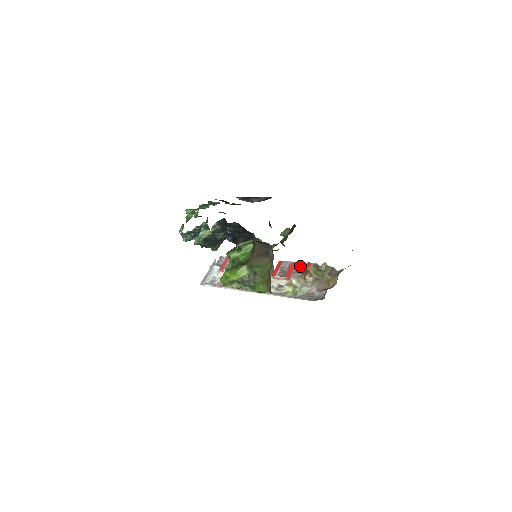
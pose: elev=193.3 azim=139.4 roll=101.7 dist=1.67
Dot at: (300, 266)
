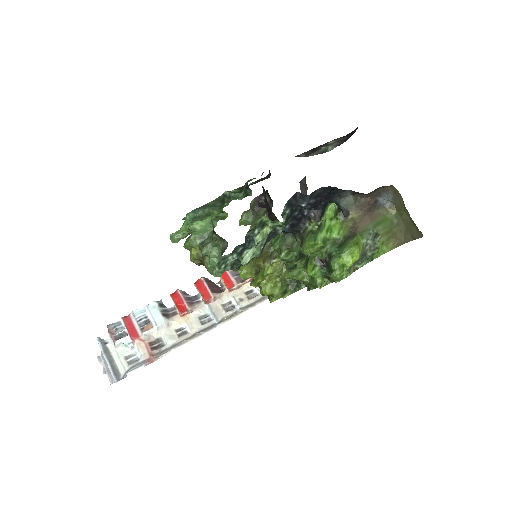
Dot at: occluded
